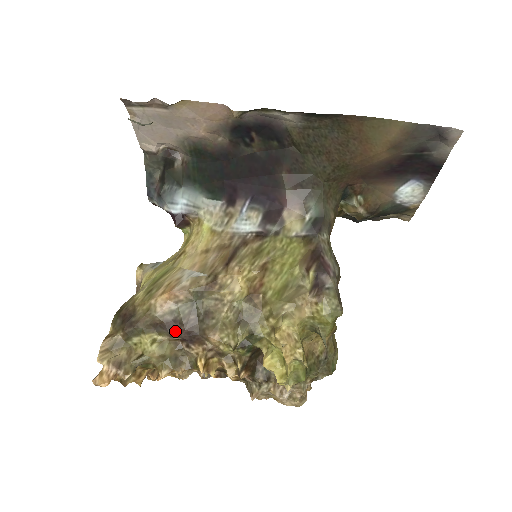
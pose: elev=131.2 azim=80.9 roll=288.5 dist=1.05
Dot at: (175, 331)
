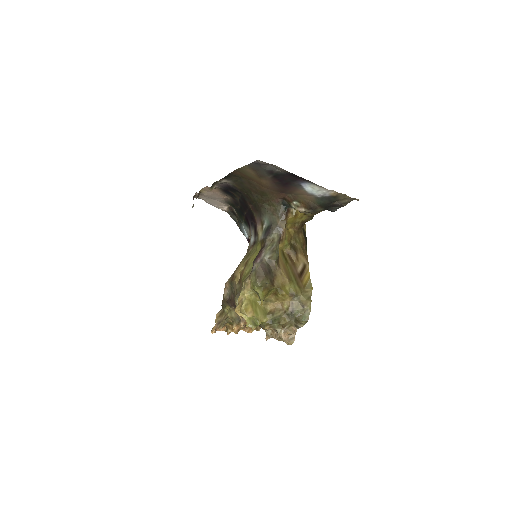
Dot at: (230, 304)
